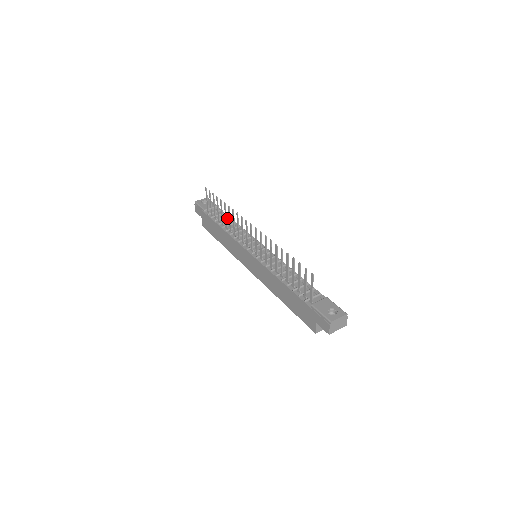
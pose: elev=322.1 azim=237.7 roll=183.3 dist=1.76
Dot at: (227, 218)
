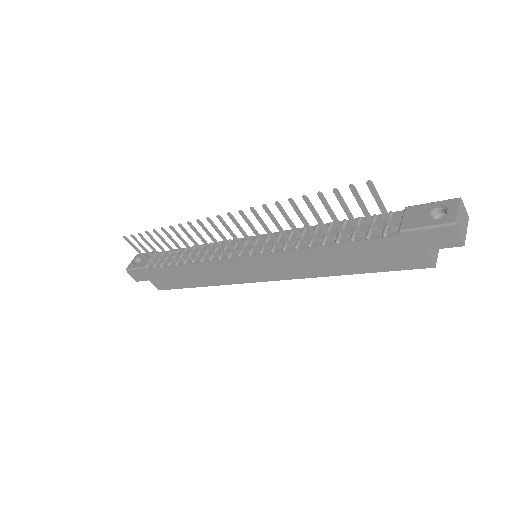
Dot at: (180, 252)
